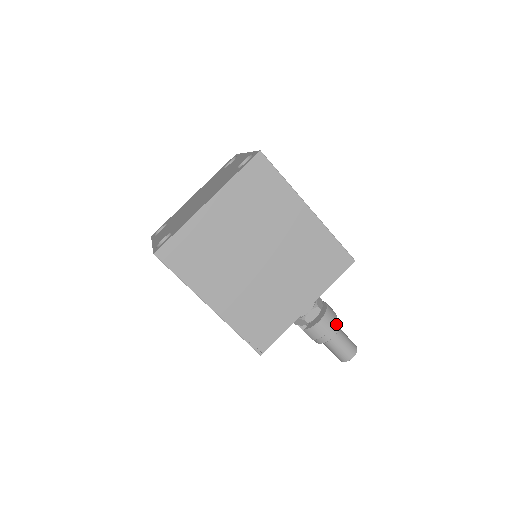
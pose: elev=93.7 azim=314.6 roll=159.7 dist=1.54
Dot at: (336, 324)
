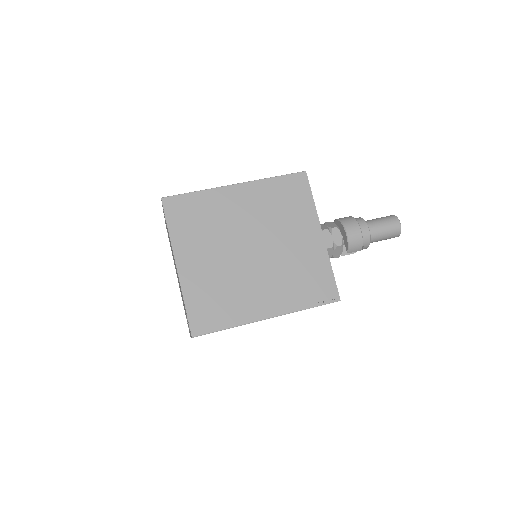
Dot at: (359, 221)
